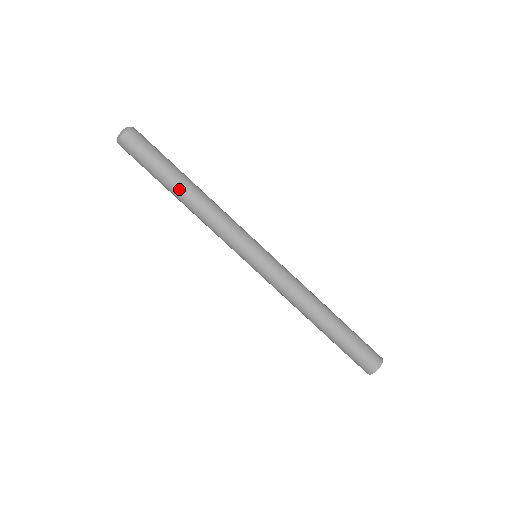
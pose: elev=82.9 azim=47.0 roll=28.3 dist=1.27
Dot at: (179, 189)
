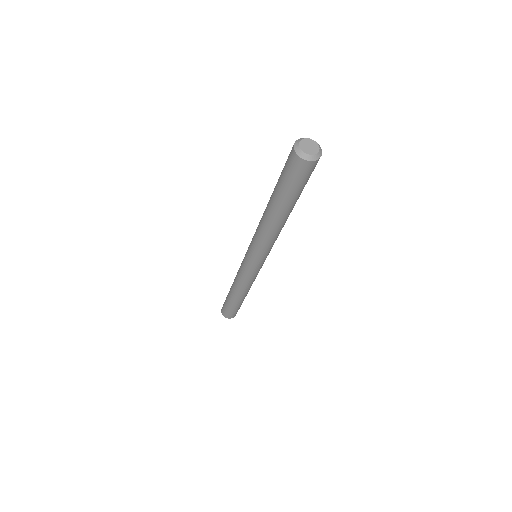
Dot at: (273, 211)
